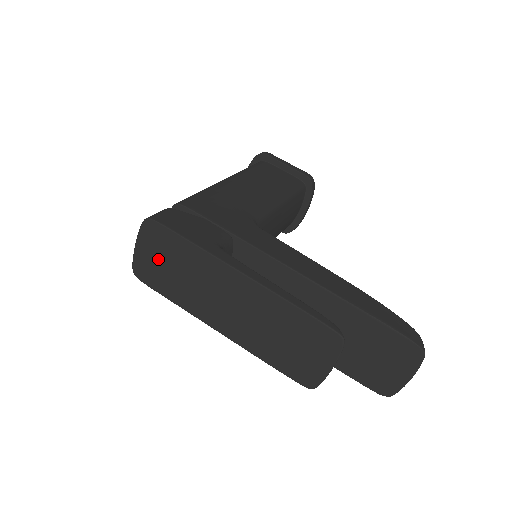
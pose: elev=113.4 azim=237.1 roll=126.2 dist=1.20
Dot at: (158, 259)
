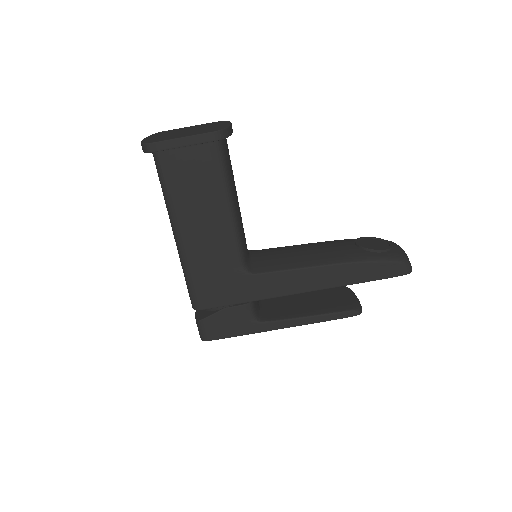
Dot at: occluded
